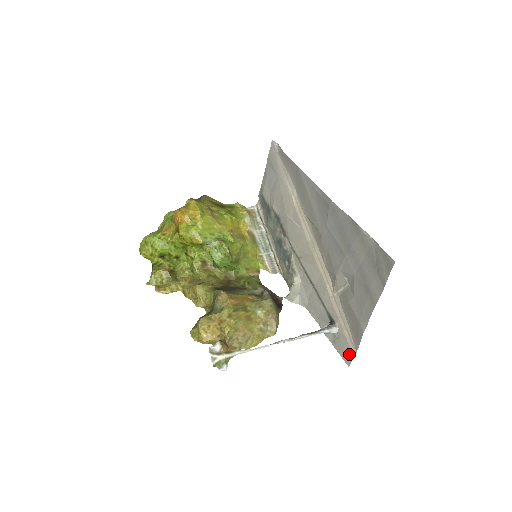
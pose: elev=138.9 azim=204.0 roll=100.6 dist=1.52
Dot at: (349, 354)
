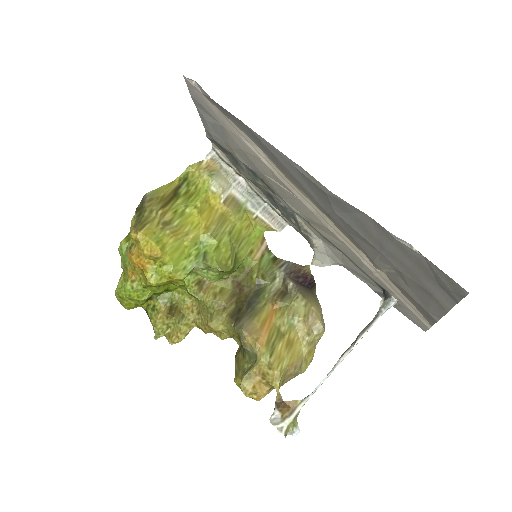
Dot at: (422, 324)
